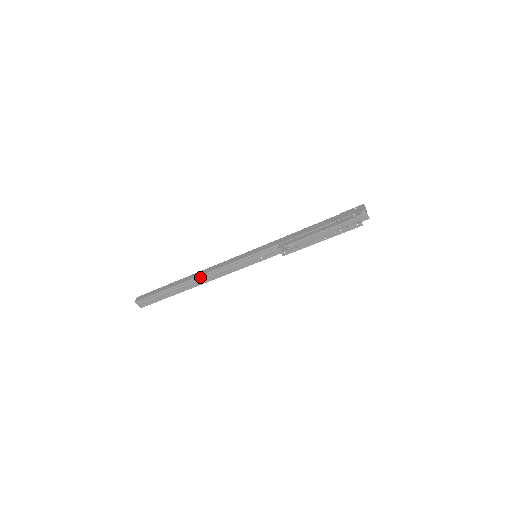
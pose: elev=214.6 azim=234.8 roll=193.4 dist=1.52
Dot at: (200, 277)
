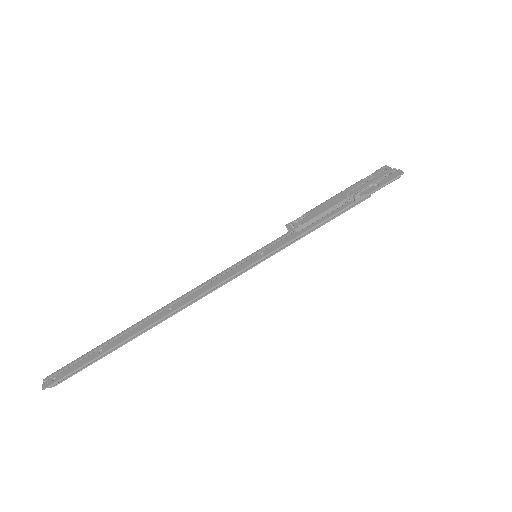
Dot at: (167, 305)
